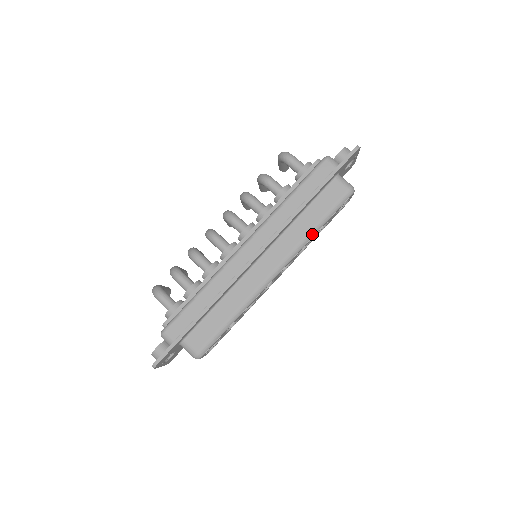
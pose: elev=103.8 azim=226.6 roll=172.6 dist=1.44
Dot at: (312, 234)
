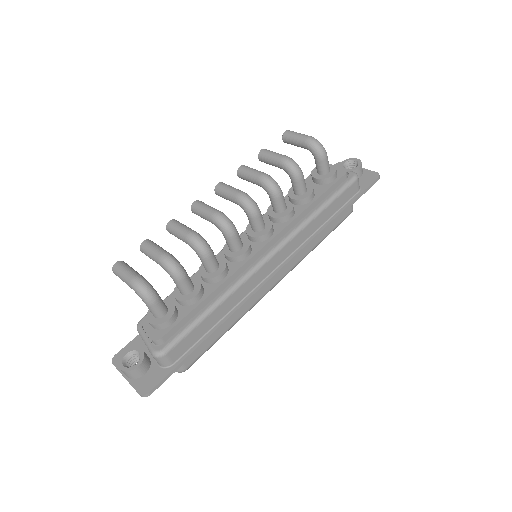
Dot at: occluded
